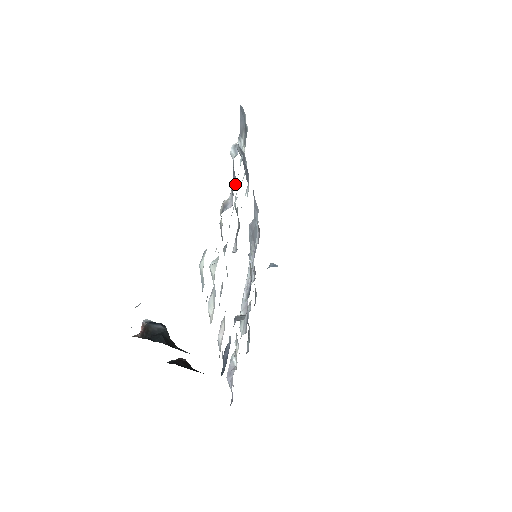
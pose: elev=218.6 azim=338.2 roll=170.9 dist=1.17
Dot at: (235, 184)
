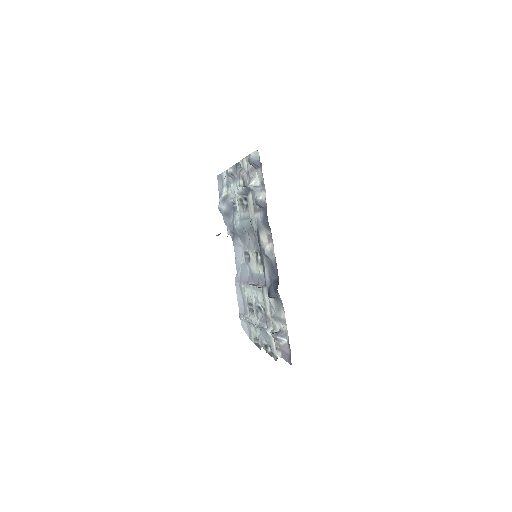
Dot at: (237, 181)
